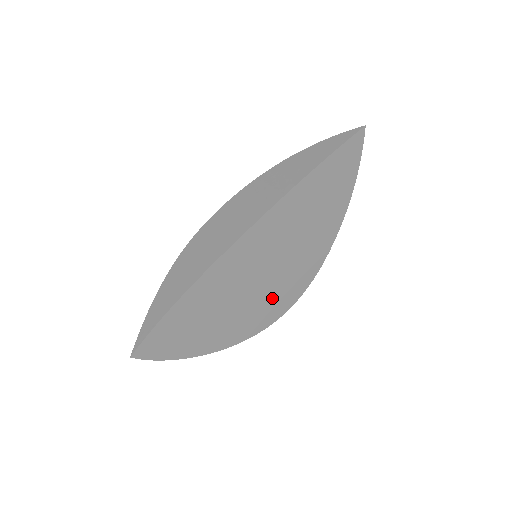
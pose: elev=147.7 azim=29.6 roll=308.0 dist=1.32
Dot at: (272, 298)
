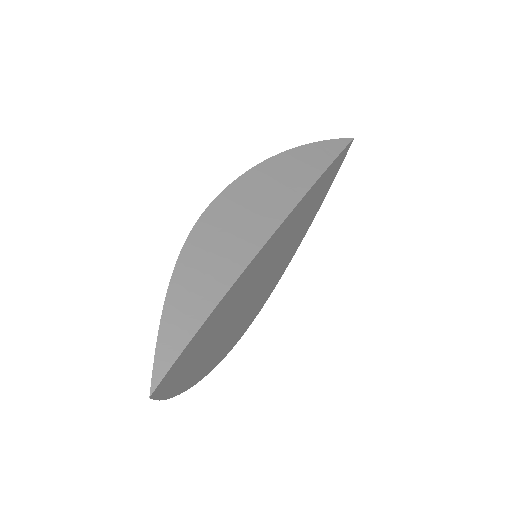
Dot at: (252, 309)
